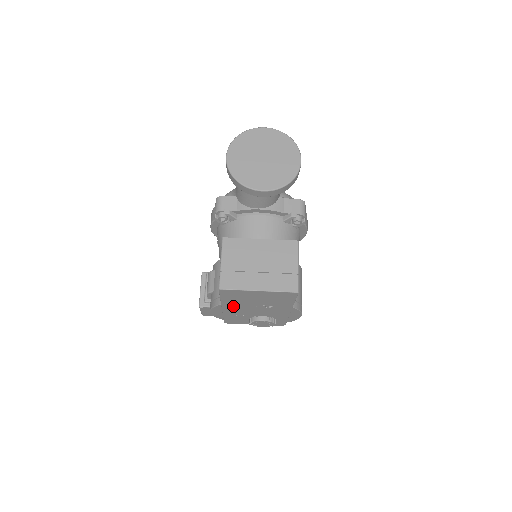
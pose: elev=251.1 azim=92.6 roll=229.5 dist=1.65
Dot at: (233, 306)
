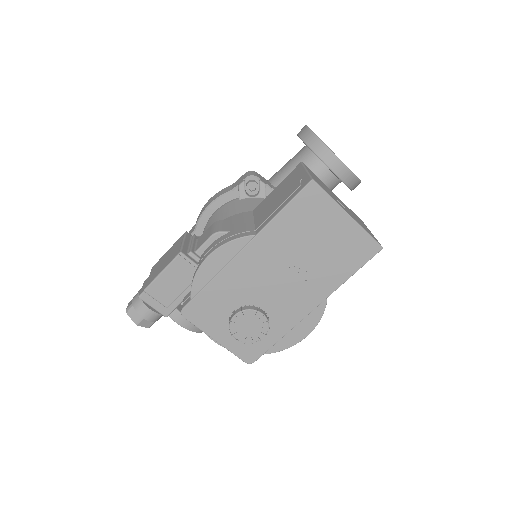
Dot at: (265, 249)
